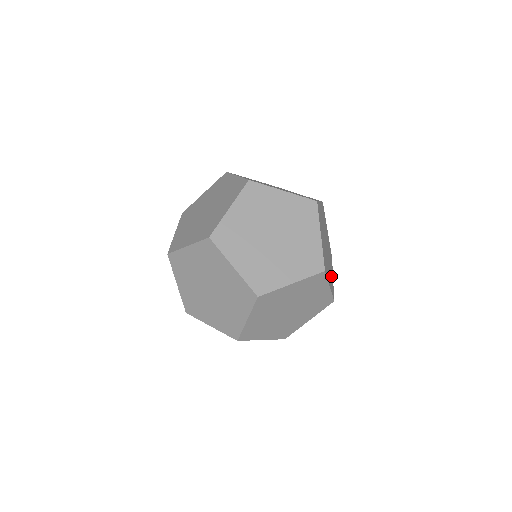
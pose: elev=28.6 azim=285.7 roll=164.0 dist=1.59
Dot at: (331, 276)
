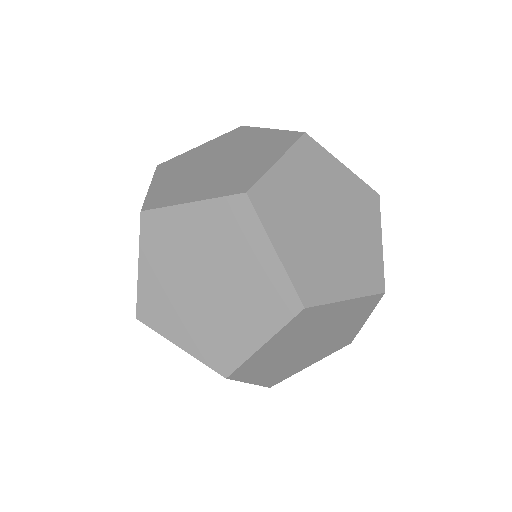
Dot at: occluded
